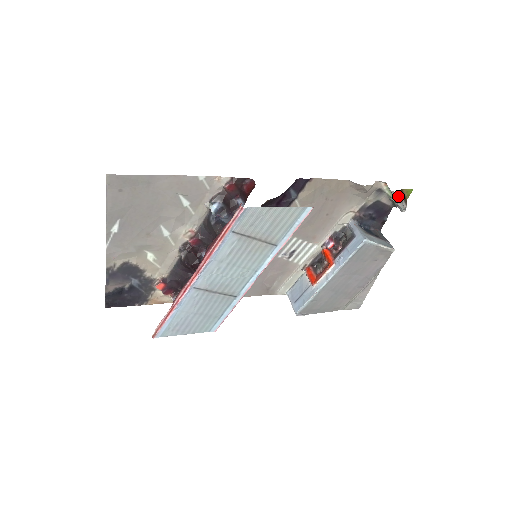
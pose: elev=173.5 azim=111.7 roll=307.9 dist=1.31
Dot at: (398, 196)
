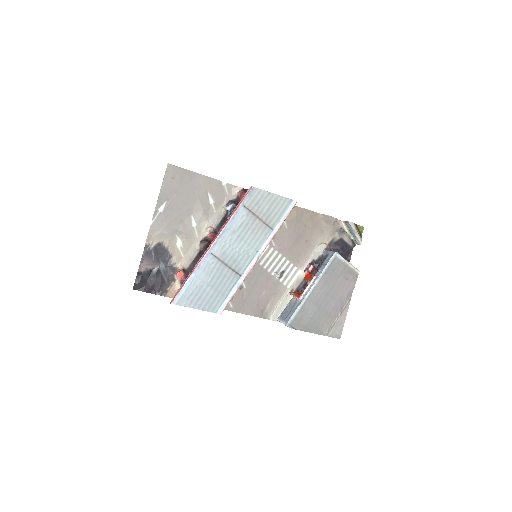
Dot at: (354, 226)
